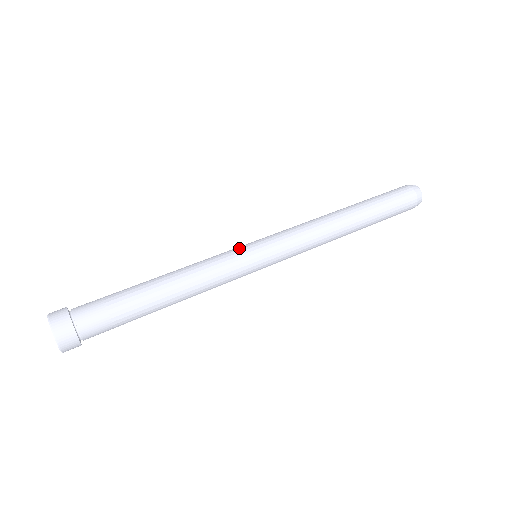
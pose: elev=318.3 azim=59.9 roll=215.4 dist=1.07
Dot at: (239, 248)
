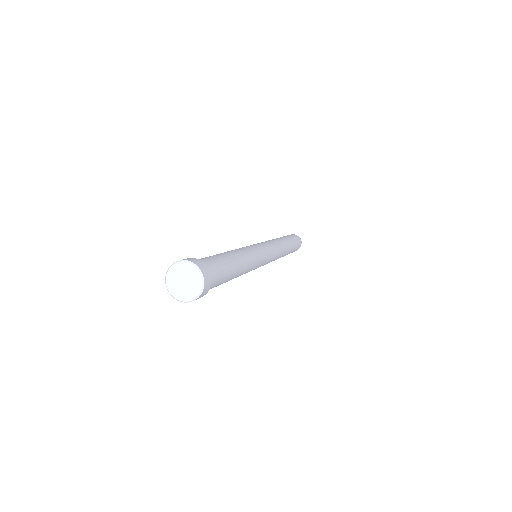
Dot at: (253, 245)
